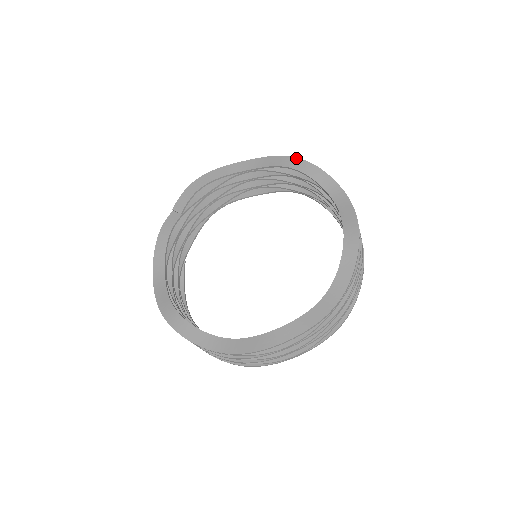
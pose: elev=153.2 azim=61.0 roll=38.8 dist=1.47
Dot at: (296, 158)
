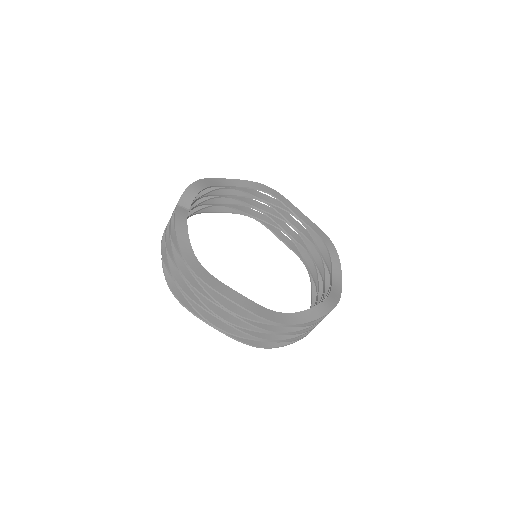
Dot at: (267, 186)
